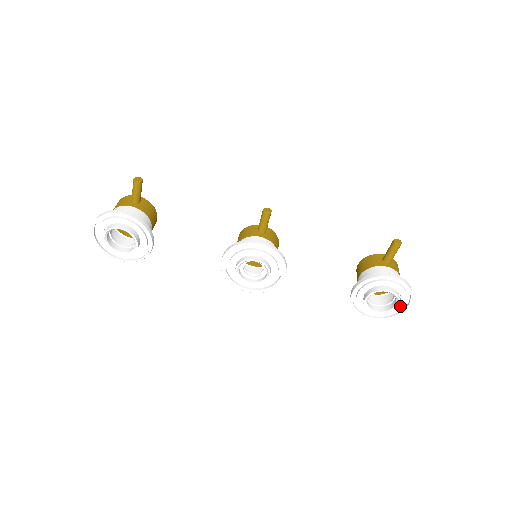
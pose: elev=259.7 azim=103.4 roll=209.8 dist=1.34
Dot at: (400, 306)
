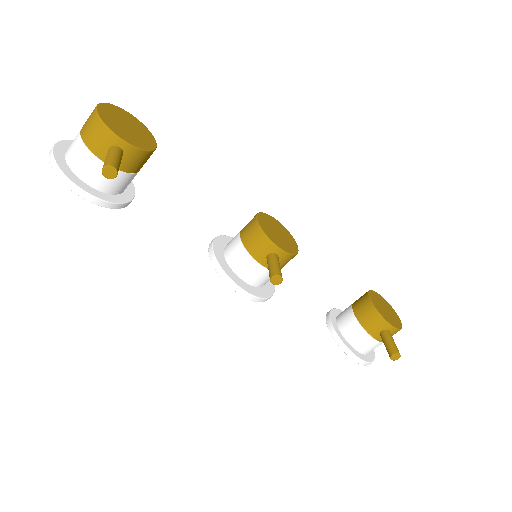
Dot at: occluded
